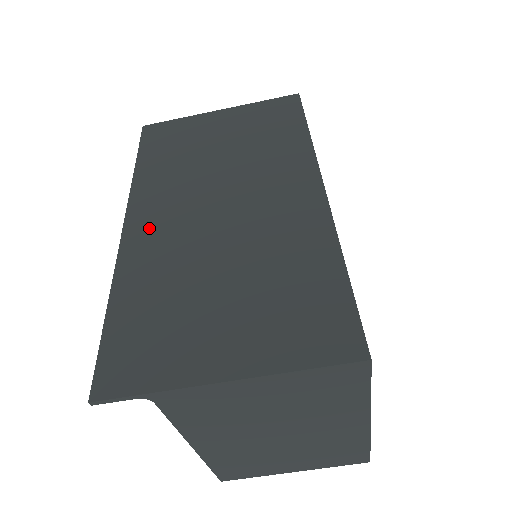
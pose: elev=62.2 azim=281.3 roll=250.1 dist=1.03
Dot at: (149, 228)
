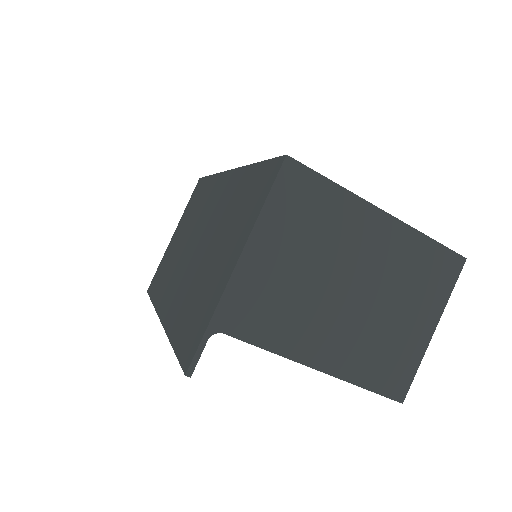
Dot at: (171, 301)
